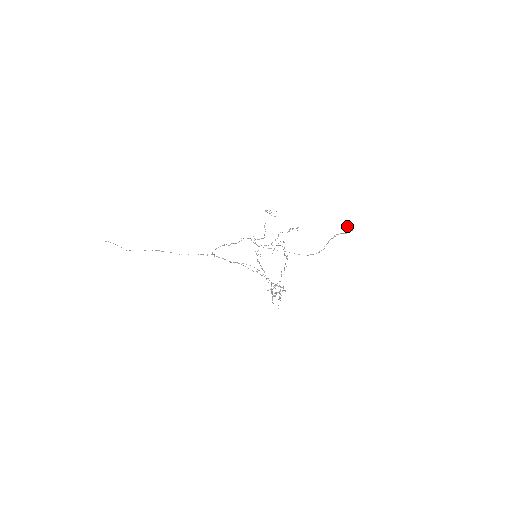
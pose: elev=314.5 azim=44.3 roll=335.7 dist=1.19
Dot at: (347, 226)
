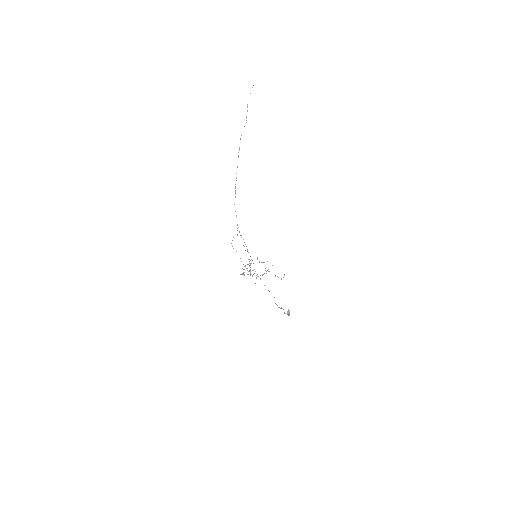
Dot at: (288, 313)
